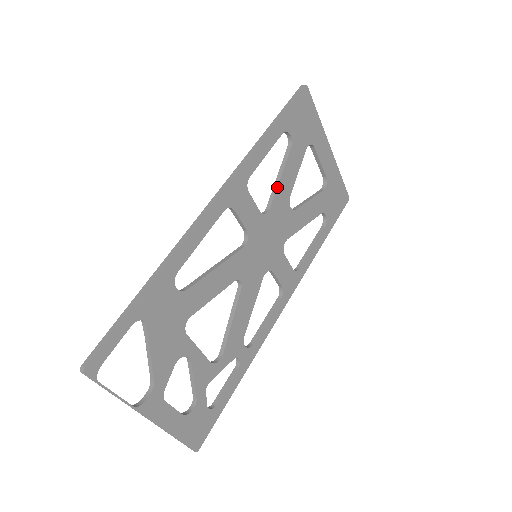
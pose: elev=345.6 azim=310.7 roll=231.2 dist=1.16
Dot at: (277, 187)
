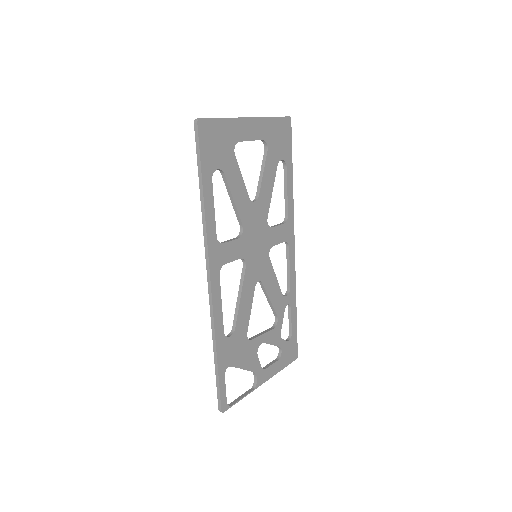
Dot at: (236, 209)
